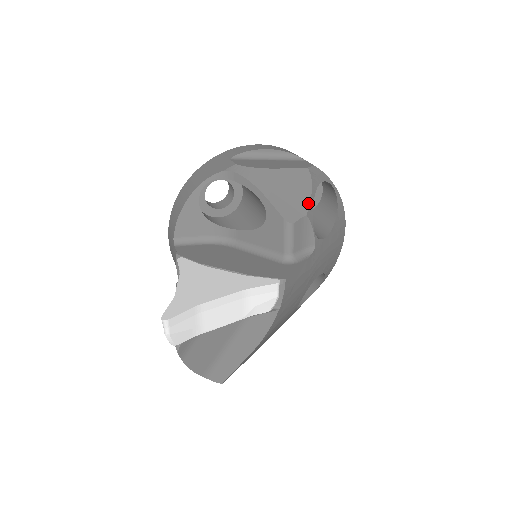
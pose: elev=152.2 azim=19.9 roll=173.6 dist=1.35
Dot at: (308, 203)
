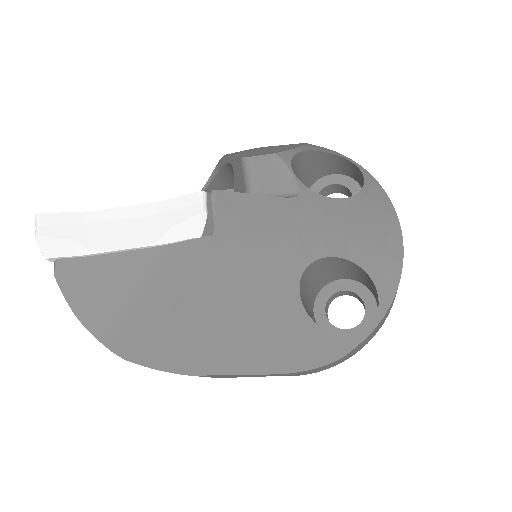
Dot at: (285, 150)
